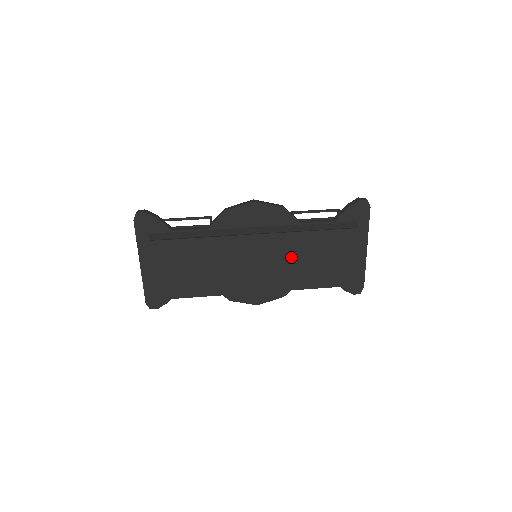
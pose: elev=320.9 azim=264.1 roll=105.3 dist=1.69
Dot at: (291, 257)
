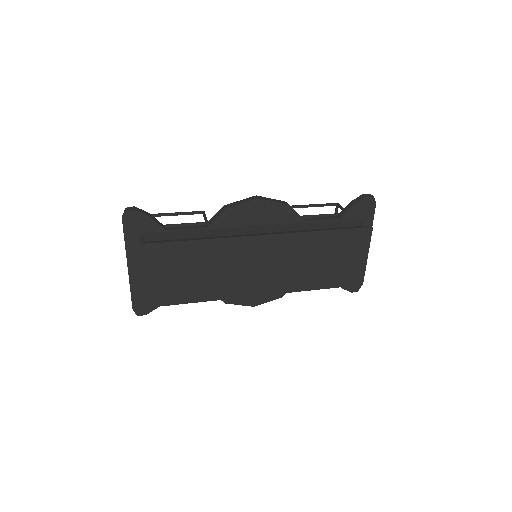
Dot at: (296, 258)
